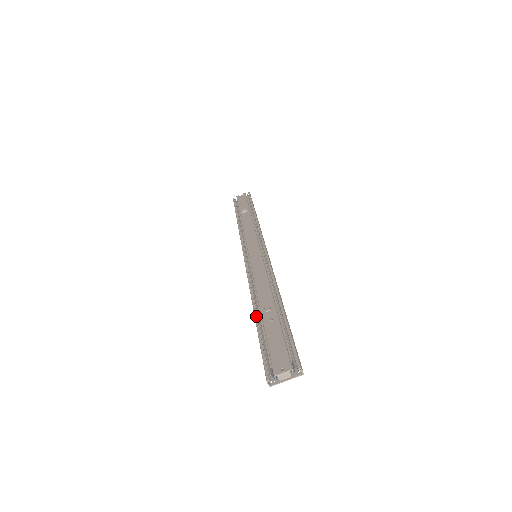
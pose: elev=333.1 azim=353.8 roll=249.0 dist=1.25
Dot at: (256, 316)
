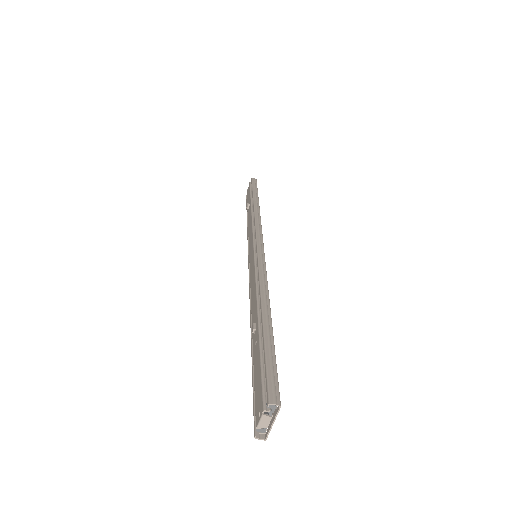
Dot at: (251, 343)
